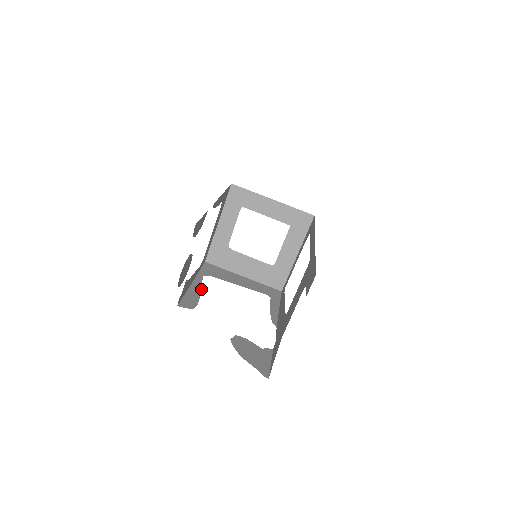
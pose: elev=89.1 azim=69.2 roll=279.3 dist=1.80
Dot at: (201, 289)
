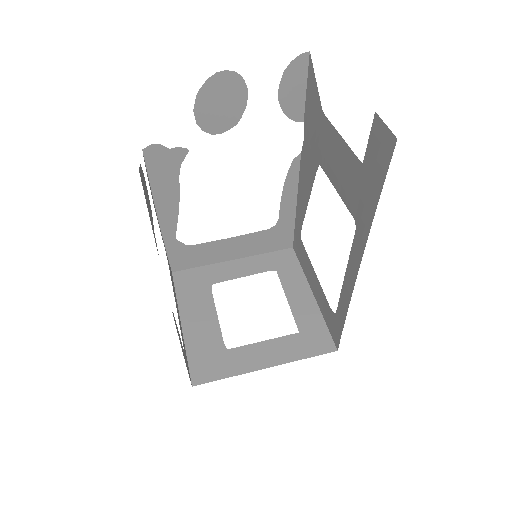
Dot at: occluded
